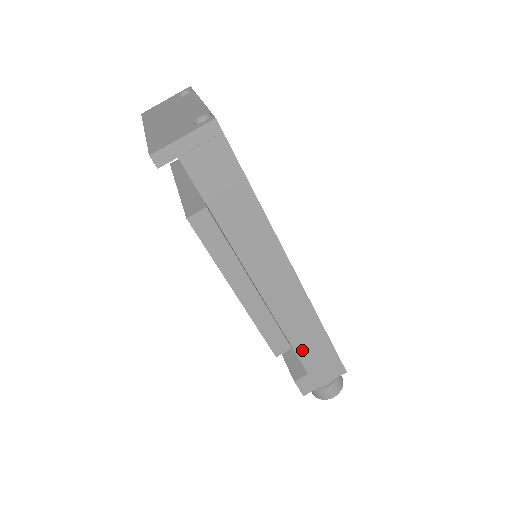
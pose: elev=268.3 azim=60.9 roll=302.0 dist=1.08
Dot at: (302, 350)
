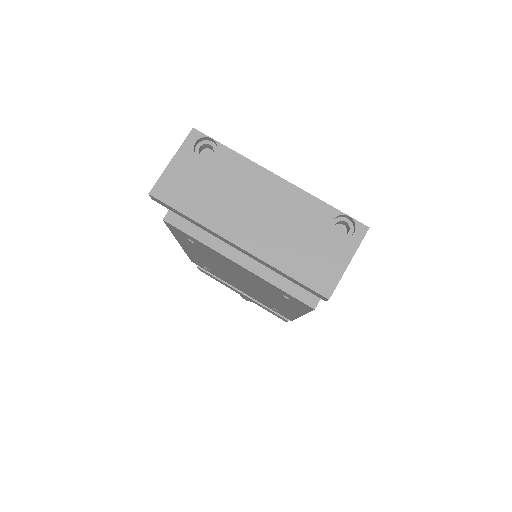
Dot at: occluded
